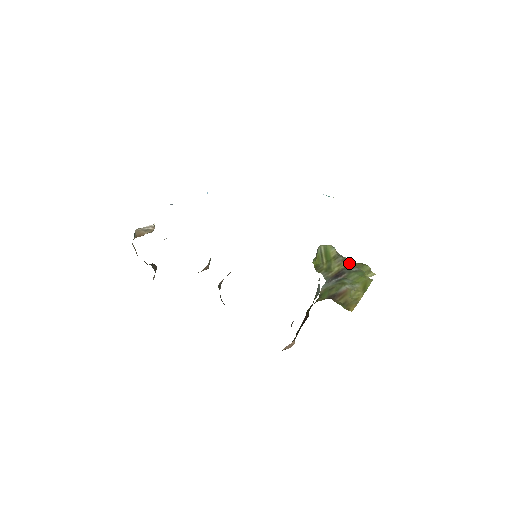
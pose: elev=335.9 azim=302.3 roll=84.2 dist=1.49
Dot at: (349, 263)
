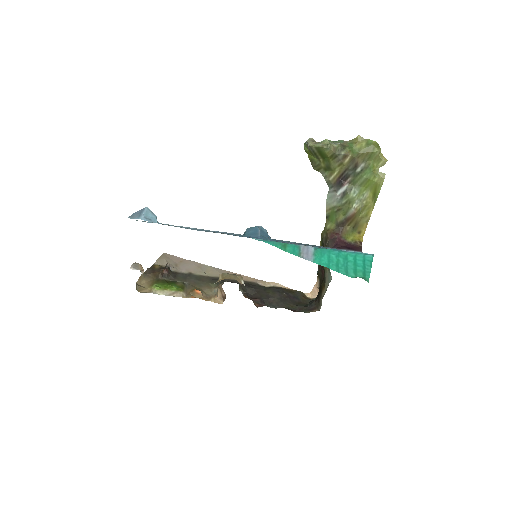
Dot at: (352, 158)
